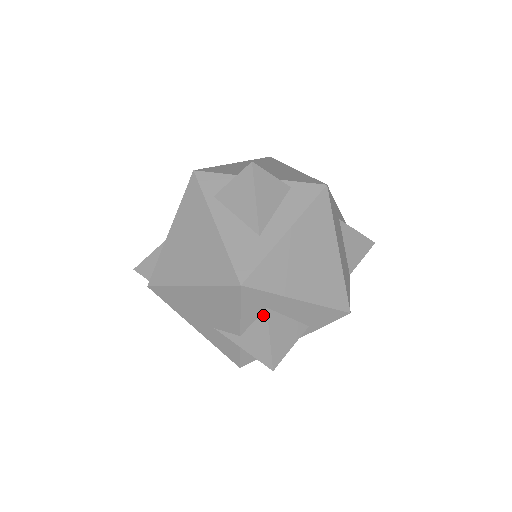
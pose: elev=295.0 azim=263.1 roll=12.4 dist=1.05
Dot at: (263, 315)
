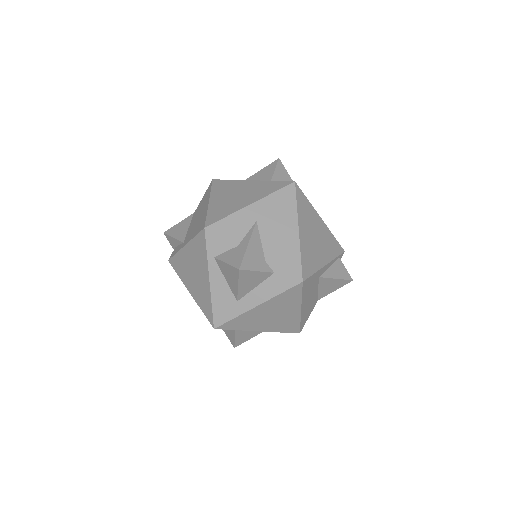
Dot at: occluded
